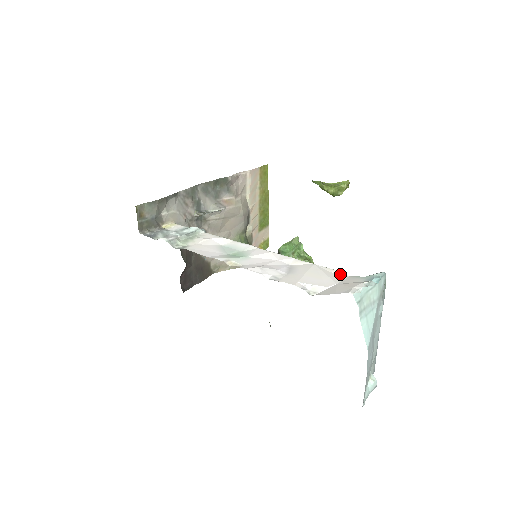
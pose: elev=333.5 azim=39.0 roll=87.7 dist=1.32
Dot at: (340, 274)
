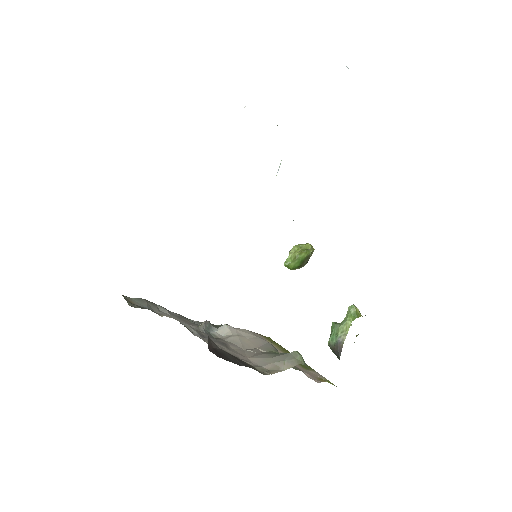
Dot at: occluded
